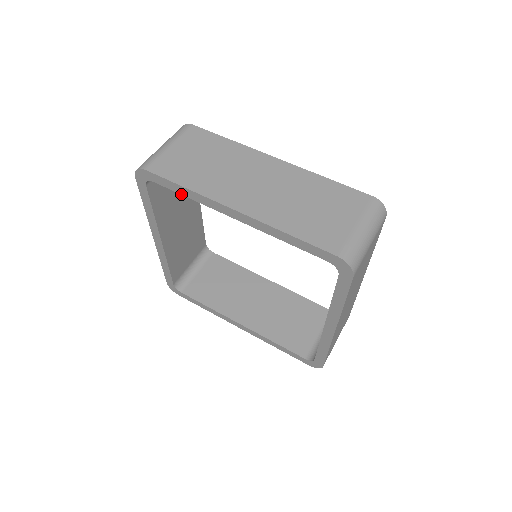
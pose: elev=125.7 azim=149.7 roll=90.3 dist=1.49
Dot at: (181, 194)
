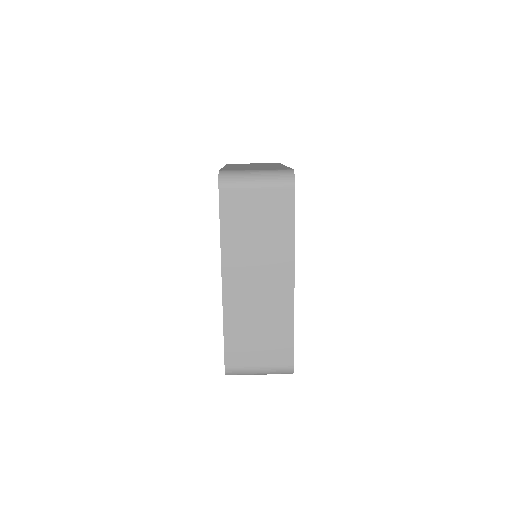
Dot at: occluded
